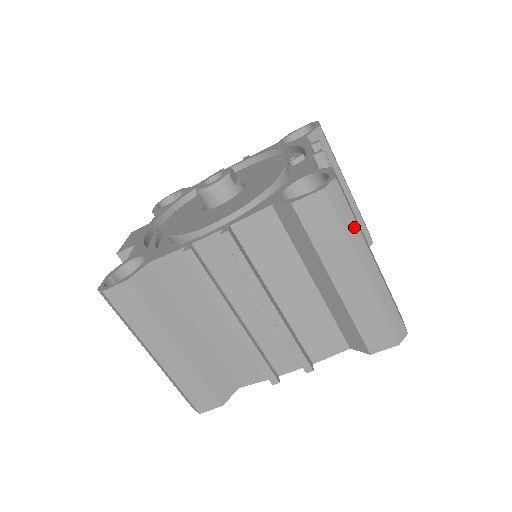
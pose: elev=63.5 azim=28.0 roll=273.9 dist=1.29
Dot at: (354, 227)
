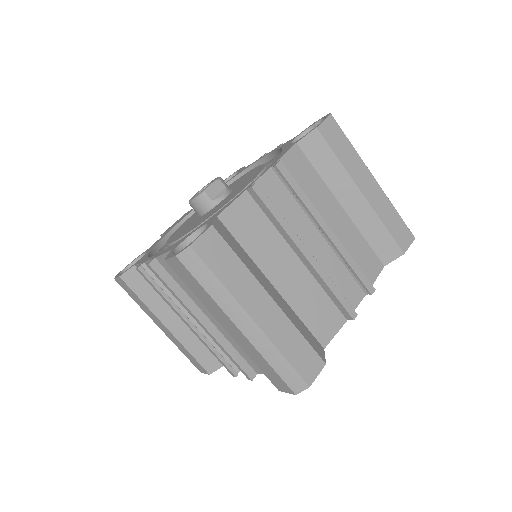
Dot at: (220, 289)
